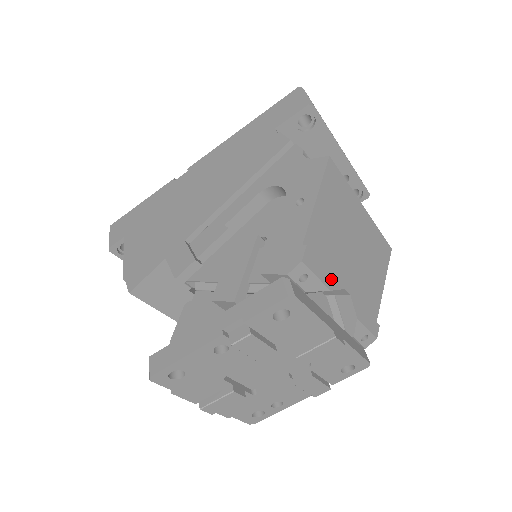
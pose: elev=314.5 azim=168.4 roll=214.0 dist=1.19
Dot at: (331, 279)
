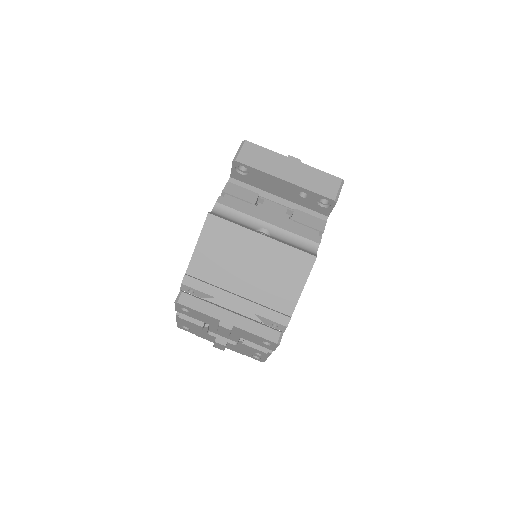
Dot at: (215, 290)
